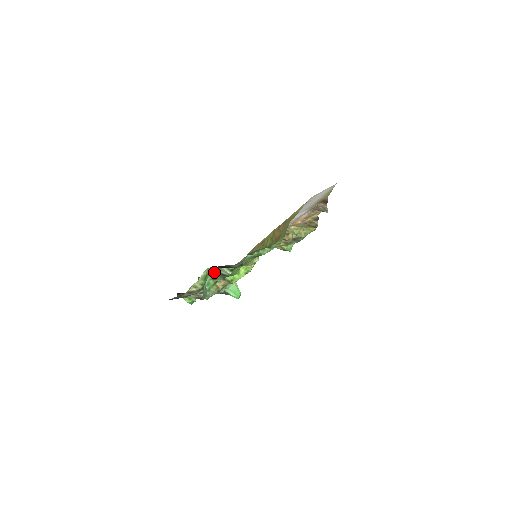
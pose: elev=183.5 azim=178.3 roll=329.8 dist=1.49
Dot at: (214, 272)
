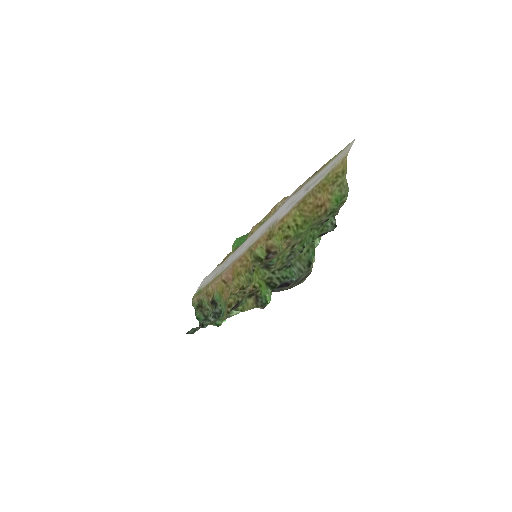
Dot at: (305, 249)
